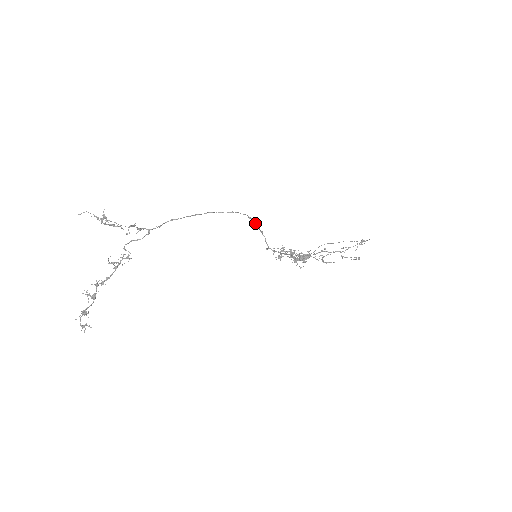
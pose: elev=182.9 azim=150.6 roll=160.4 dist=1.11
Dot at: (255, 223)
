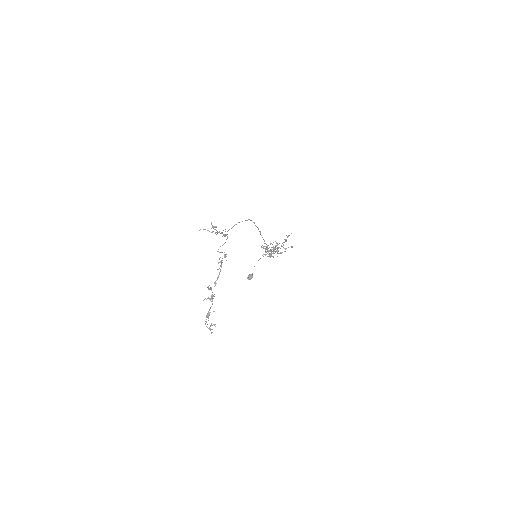
Dot at: (256, 226)
